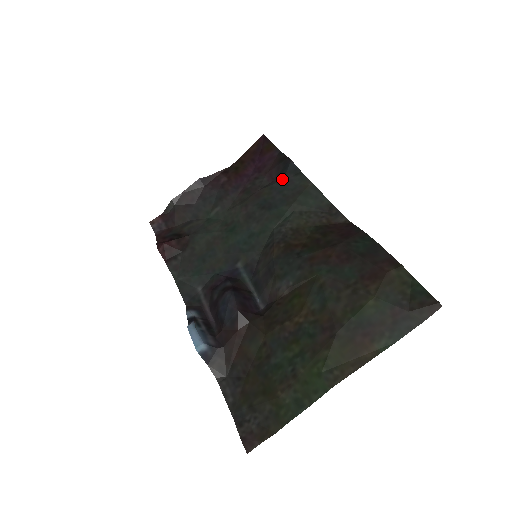
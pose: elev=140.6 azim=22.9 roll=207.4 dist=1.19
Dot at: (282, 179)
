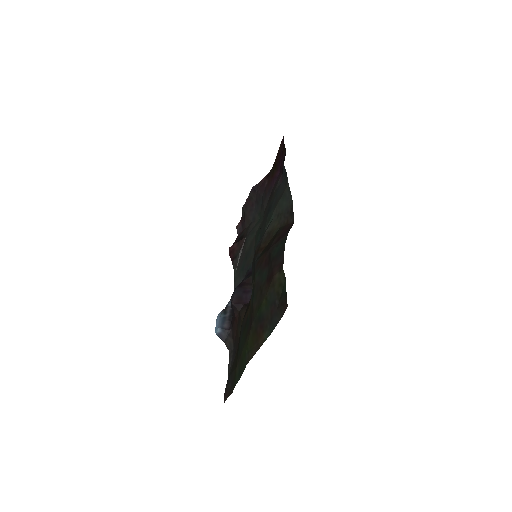
Dot at: (282, 181)
